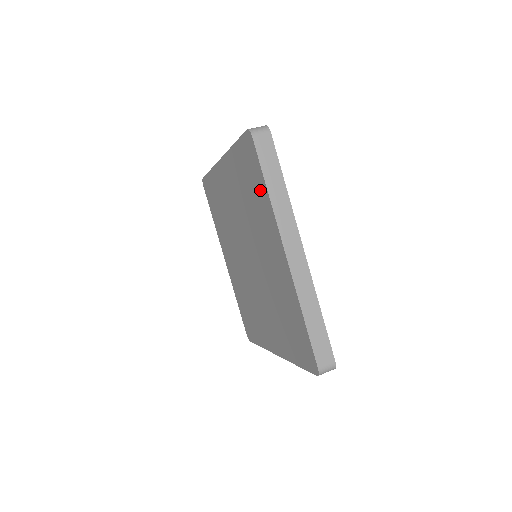
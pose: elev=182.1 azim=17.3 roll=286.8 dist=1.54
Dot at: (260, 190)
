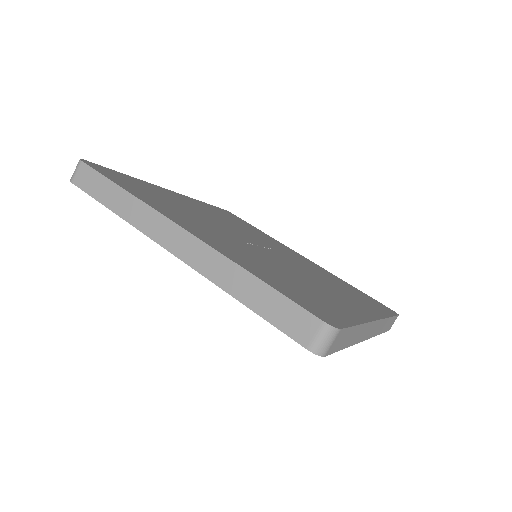
Dot at: occluded
